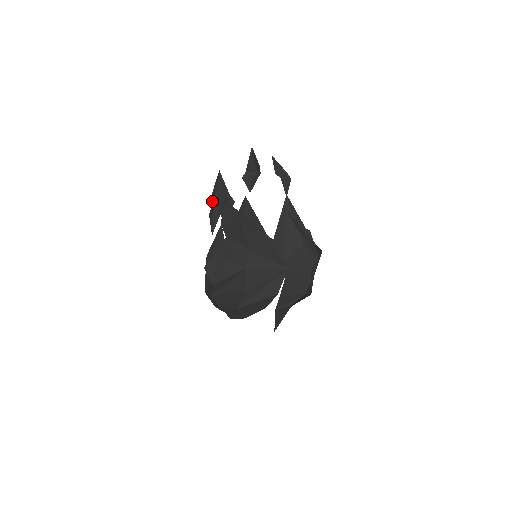
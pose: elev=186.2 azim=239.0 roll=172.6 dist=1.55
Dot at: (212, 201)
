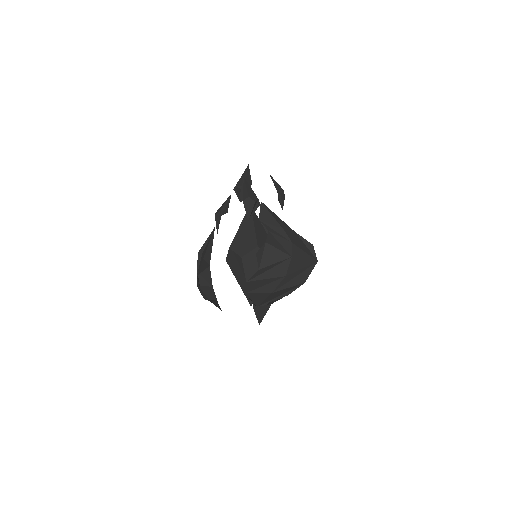
Dot at: (243, 201)
